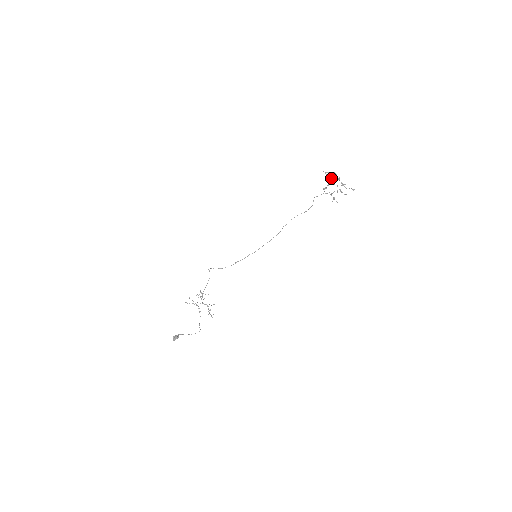
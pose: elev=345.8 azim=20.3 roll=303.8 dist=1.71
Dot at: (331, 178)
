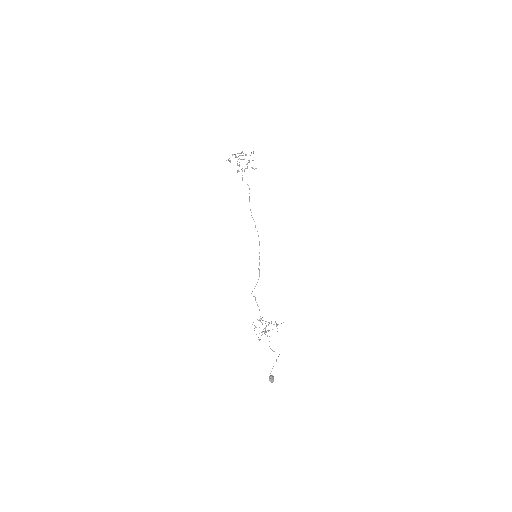
Dot at: occluded
